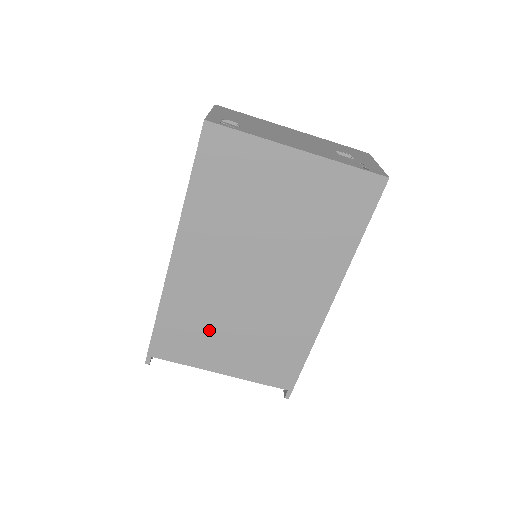
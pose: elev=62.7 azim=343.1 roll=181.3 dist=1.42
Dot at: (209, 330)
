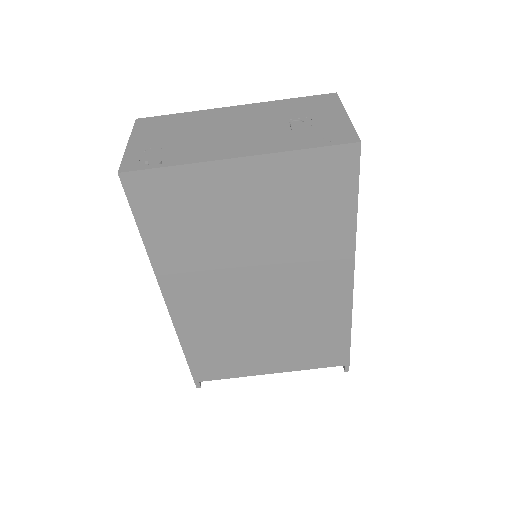
Dot at: (240, 346)
